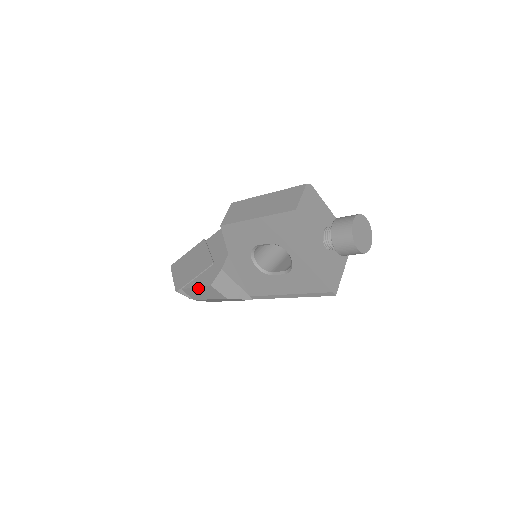
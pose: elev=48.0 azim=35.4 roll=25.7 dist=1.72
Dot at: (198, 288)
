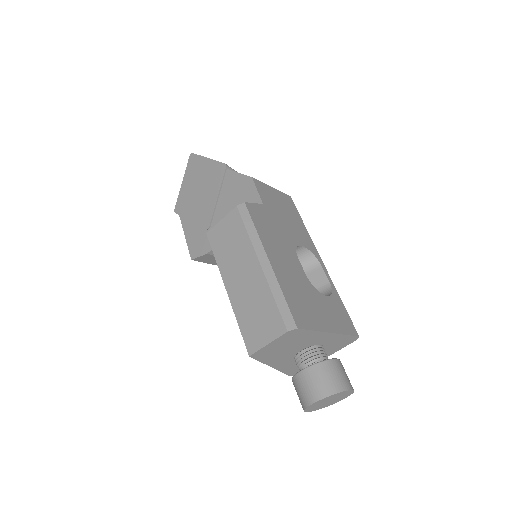
Dot at: (187, 239)
